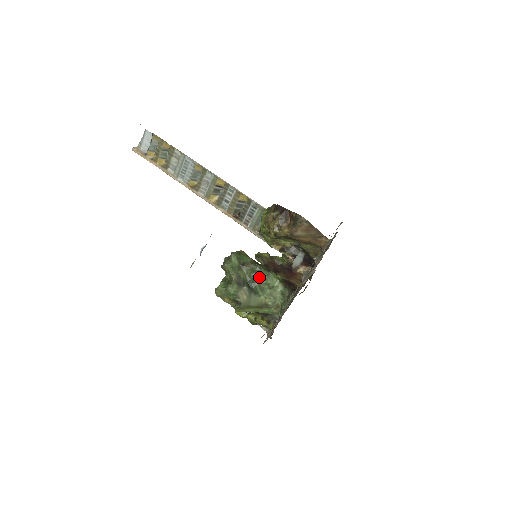
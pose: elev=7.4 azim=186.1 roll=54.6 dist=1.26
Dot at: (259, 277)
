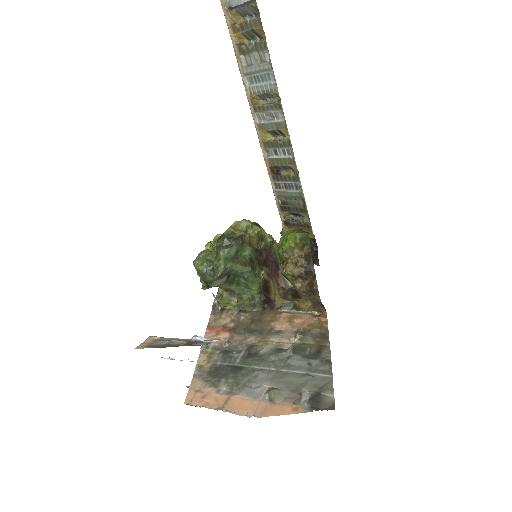
Dot at: (243, 278)
